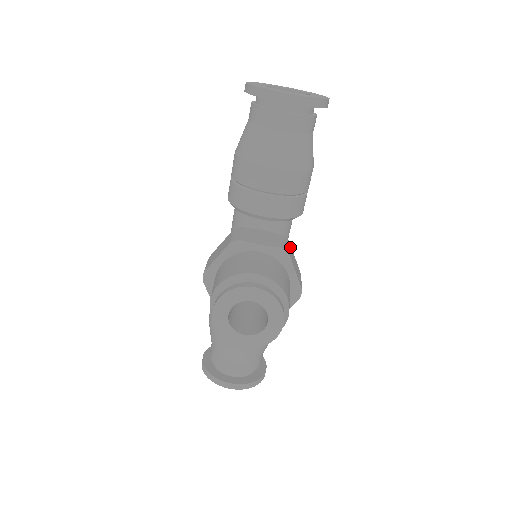
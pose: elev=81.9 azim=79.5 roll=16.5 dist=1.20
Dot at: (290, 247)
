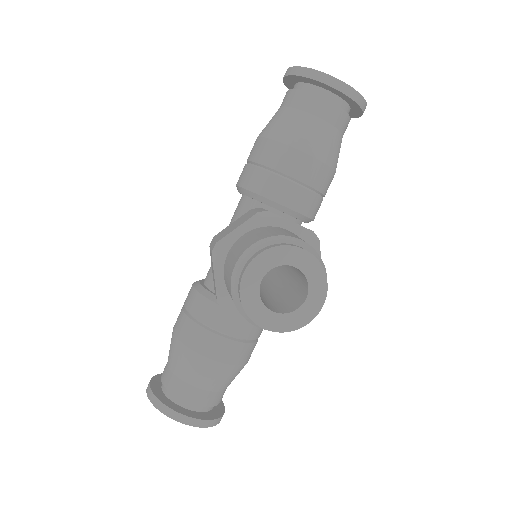
Dot at: occluded
